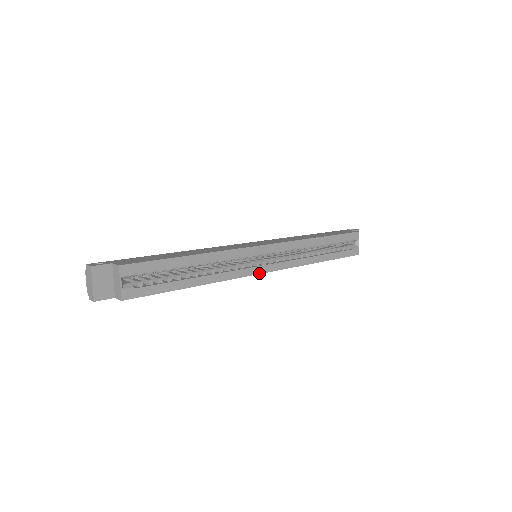
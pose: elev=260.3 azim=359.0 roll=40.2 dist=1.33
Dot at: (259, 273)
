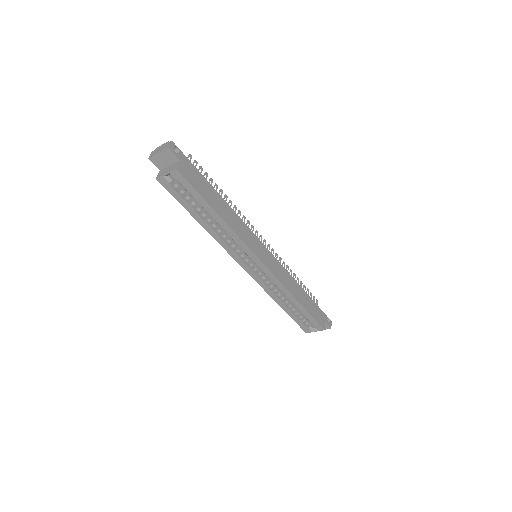
Dot at: (240, 264)
